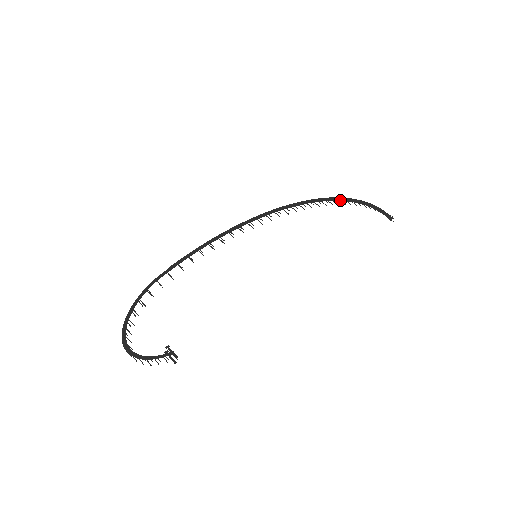
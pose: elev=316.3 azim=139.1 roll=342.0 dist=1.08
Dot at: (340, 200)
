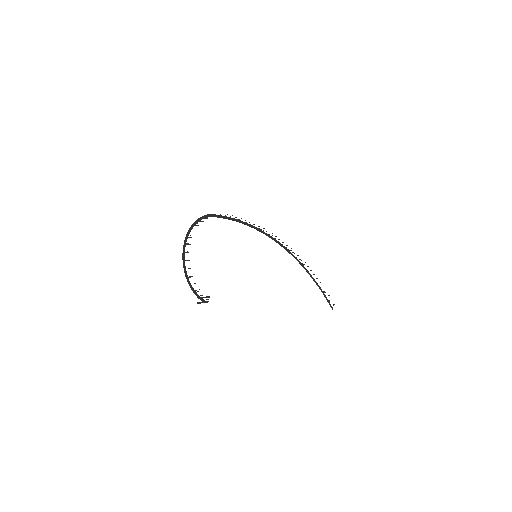
Dot at: (298, 261)
